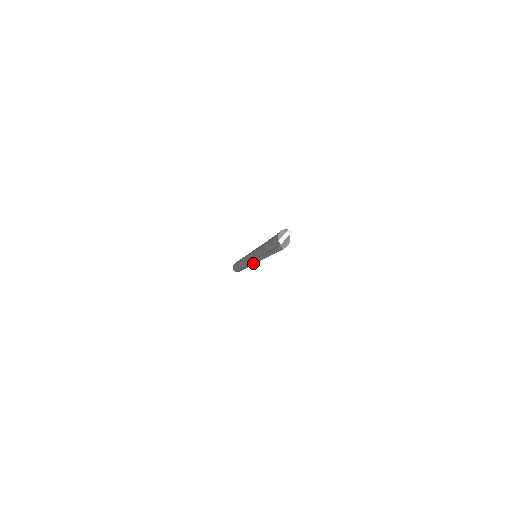
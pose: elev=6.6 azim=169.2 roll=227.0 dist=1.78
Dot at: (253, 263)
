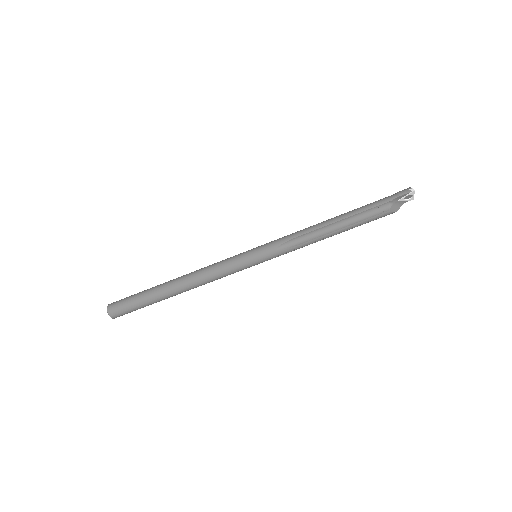
Dot at: (240, 264)
